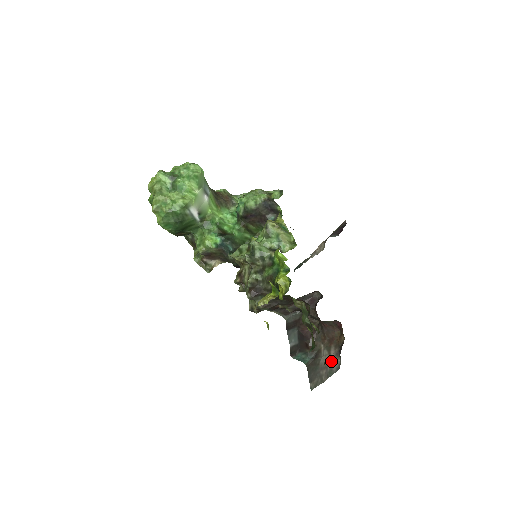
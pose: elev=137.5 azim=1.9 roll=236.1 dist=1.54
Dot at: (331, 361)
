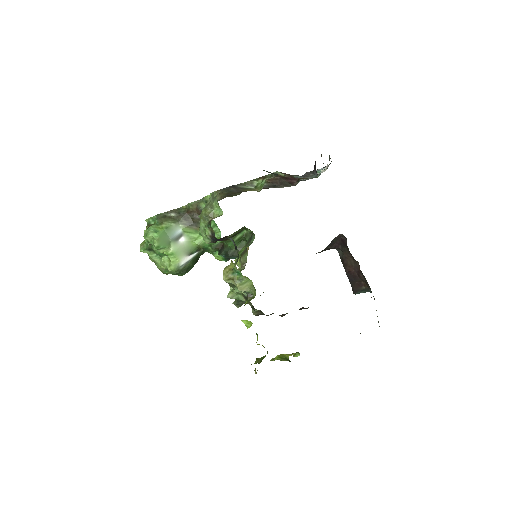
Dot at: occluded
